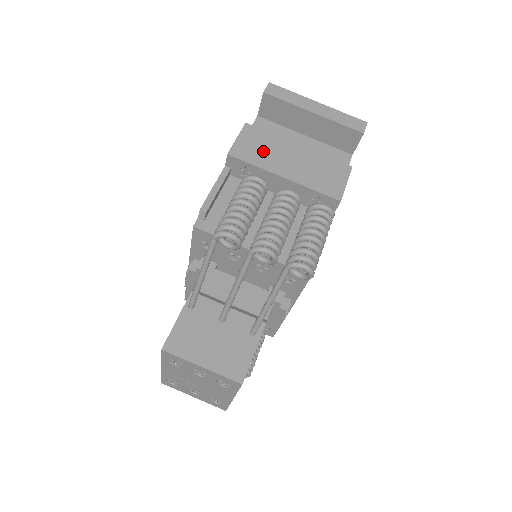
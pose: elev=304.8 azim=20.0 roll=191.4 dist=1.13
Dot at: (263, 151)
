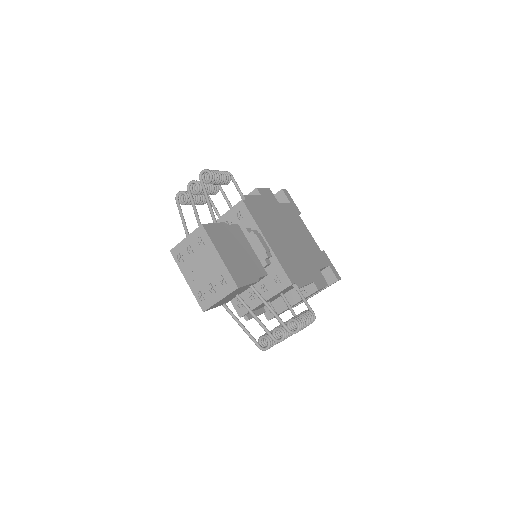
Dot at: occluded
